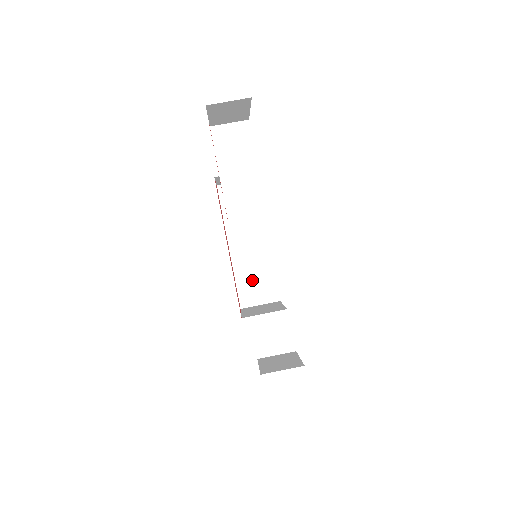
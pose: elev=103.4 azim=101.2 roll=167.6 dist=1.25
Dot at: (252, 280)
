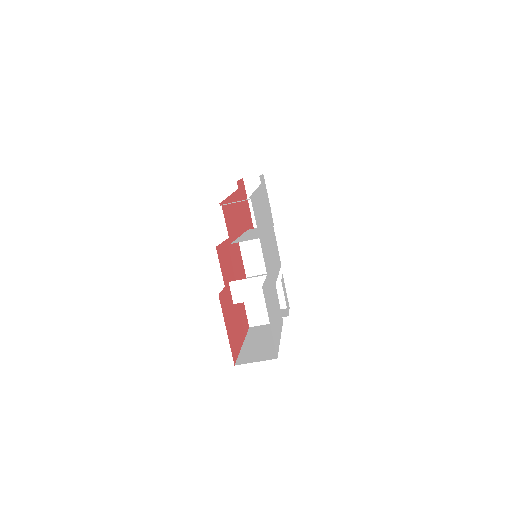
Dot at: occluded
